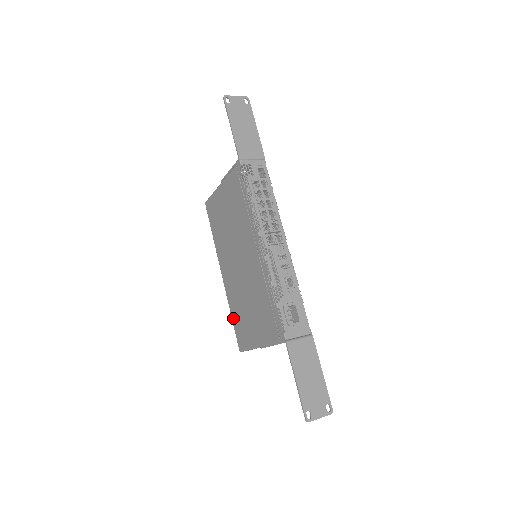
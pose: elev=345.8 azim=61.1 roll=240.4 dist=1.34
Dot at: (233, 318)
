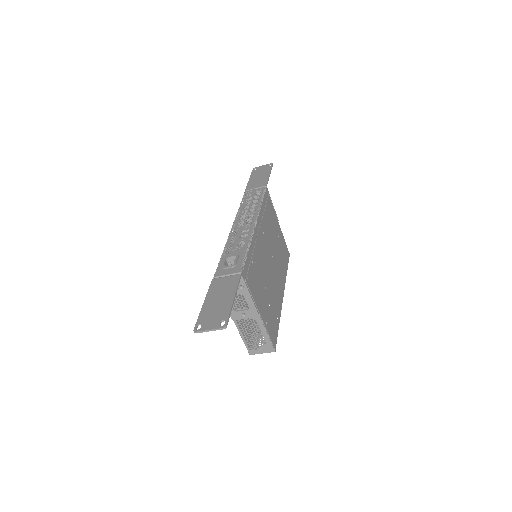
Dot at: occluded
